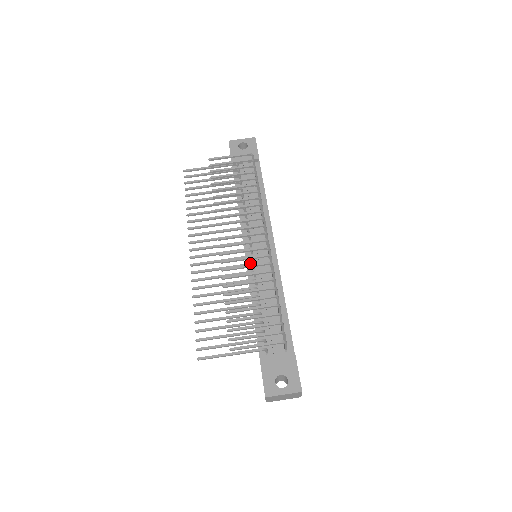
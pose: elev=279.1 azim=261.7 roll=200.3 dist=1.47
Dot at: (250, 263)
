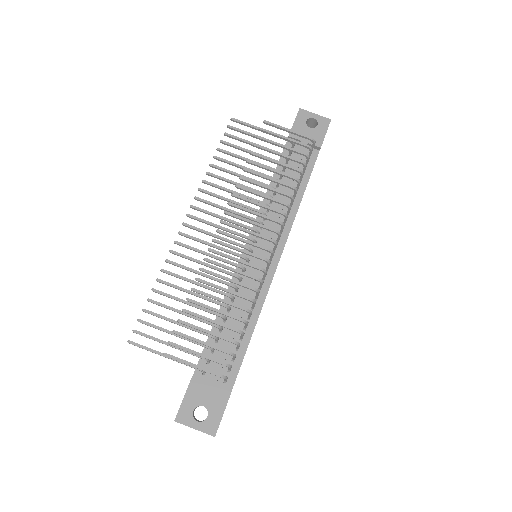
Dot at: (241, 265)
